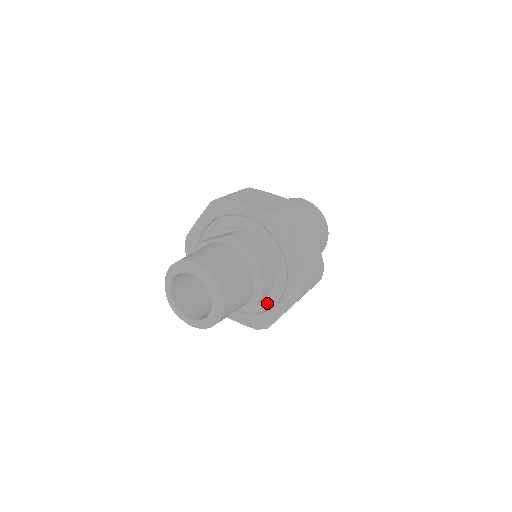
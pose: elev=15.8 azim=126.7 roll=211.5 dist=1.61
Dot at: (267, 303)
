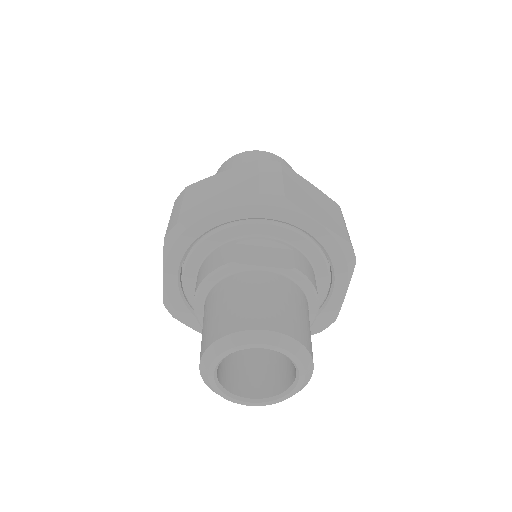
Dot at: occluded
